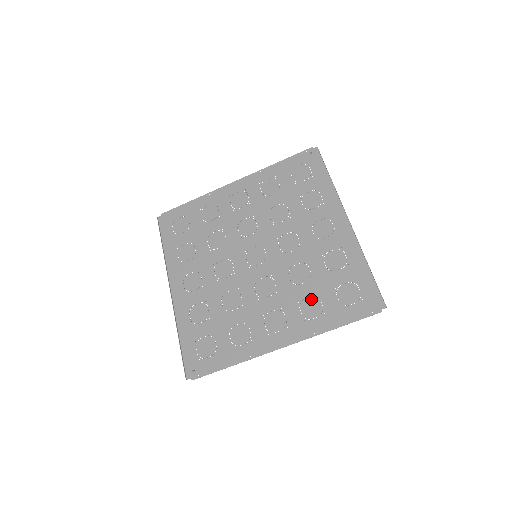
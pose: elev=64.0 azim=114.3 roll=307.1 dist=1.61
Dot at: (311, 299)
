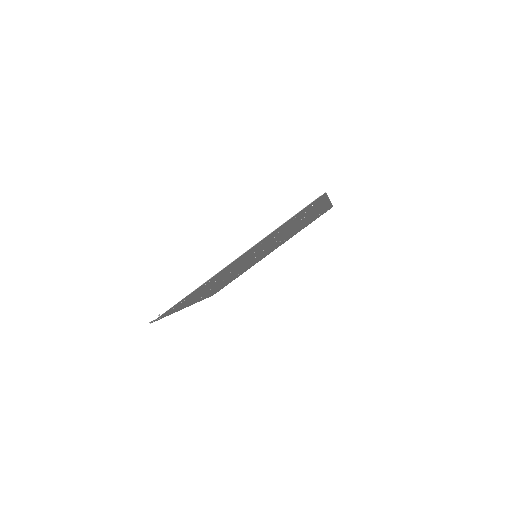
Dot at: (274, 235)
